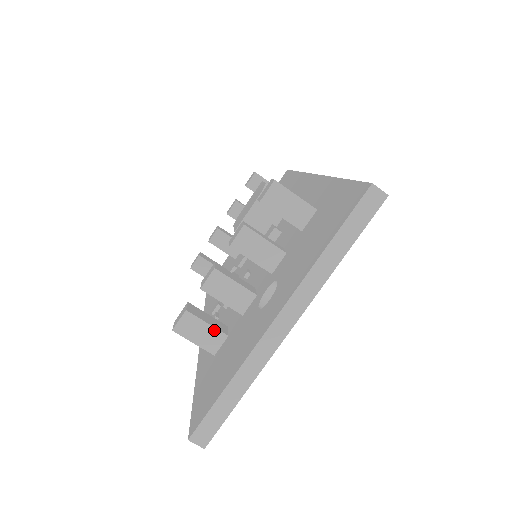
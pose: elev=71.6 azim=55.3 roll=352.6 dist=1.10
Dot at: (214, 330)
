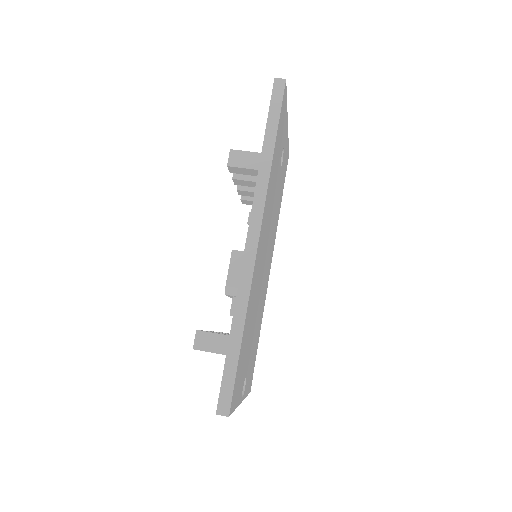
Dot at: occluded
